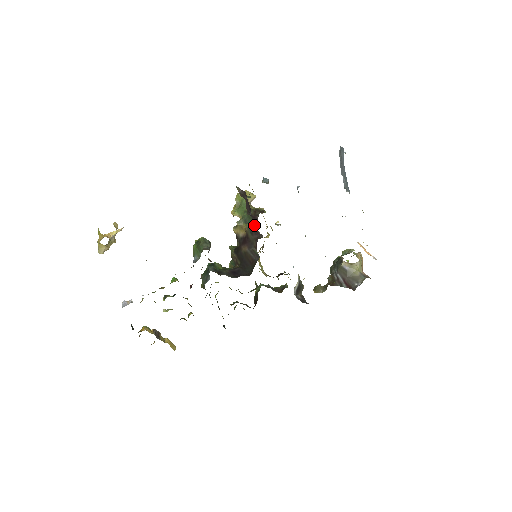
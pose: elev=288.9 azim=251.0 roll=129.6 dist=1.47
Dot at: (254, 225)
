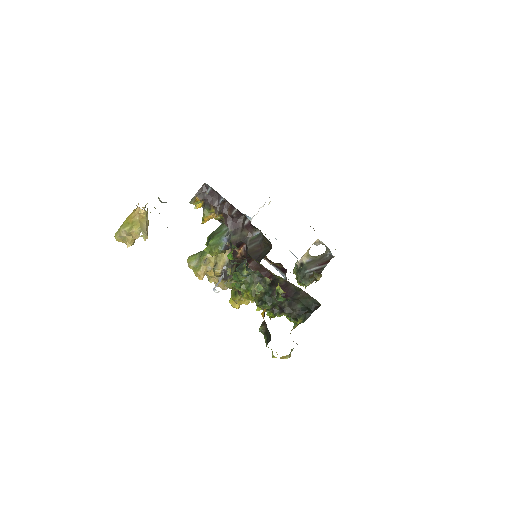
Dot at: (231, 208)
